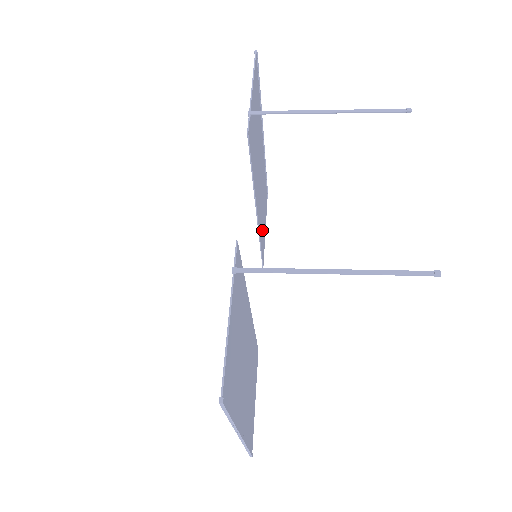
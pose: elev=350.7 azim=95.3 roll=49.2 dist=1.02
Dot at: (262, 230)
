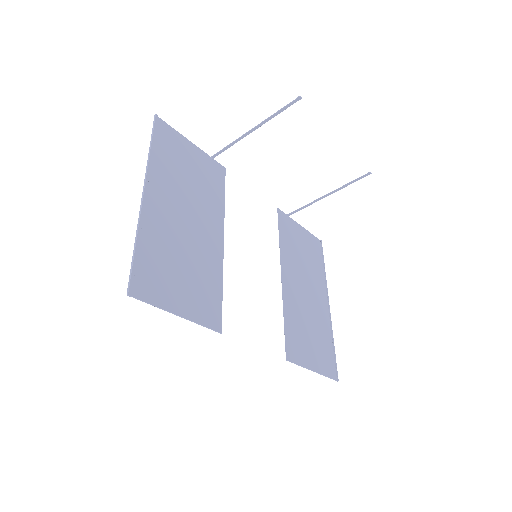
Dot at: (298, 331)
